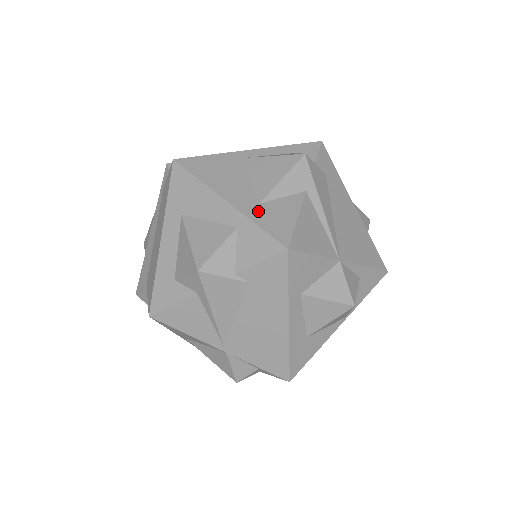
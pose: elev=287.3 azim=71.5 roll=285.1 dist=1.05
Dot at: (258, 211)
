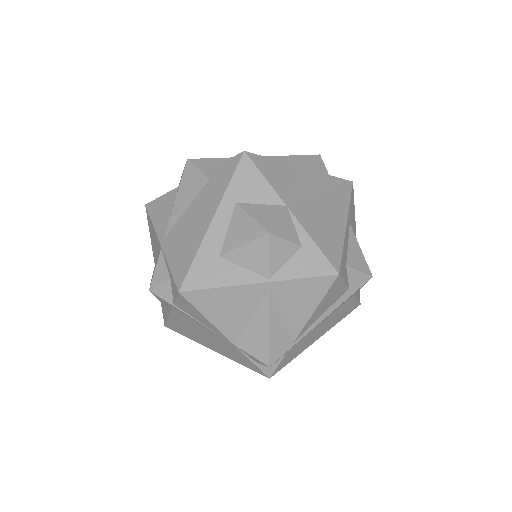
Dot at: occluded
